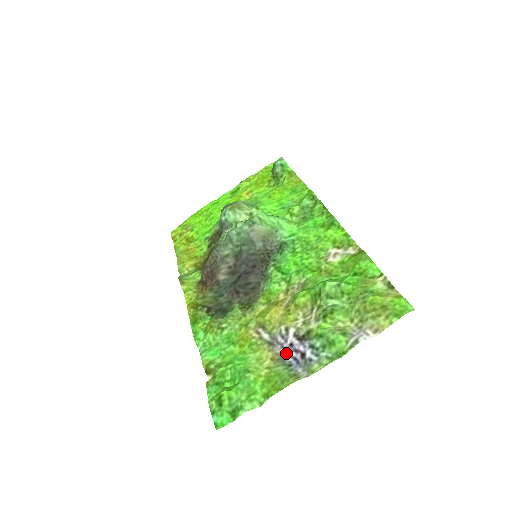
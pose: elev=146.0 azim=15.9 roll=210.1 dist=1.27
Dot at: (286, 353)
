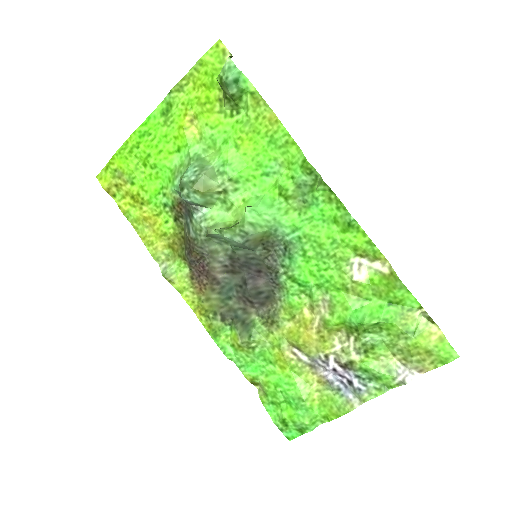
Dot at: (331, 377)
